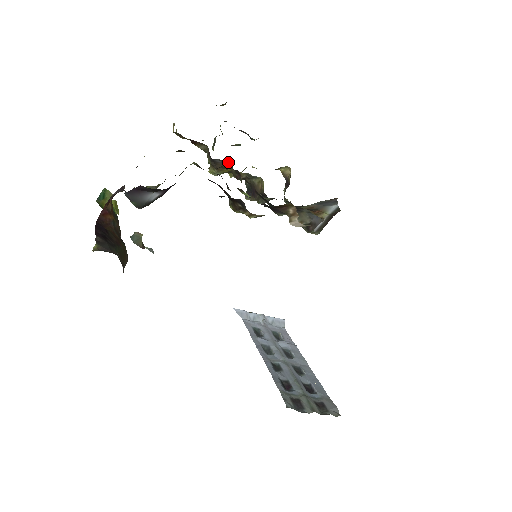
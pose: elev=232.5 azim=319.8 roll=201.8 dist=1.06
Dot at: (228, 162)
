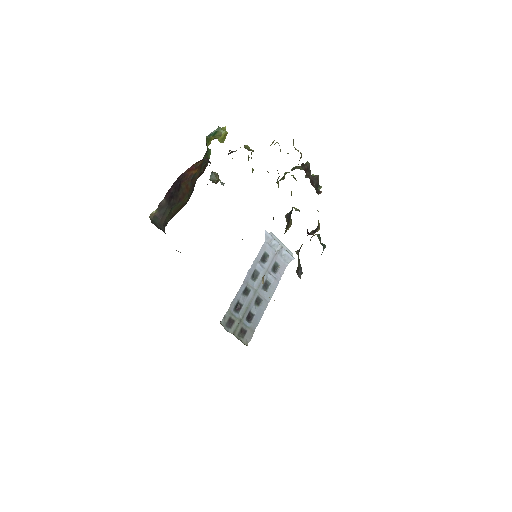
Dot at: occluded
